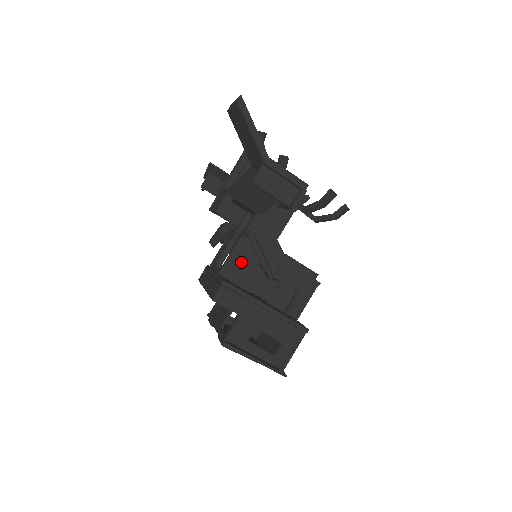
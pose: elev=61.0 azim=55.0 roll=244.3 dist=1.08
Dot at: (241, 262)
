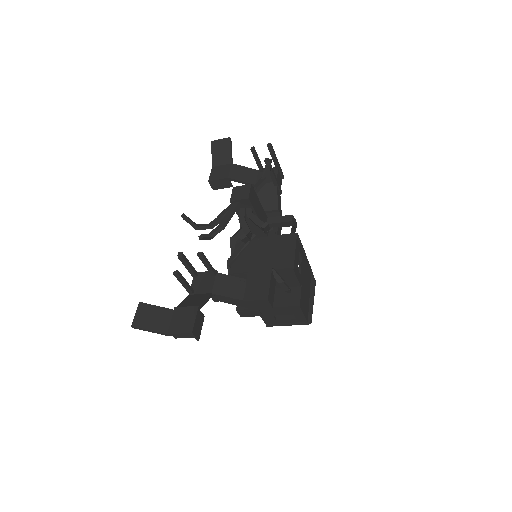
Dot at: occluded
